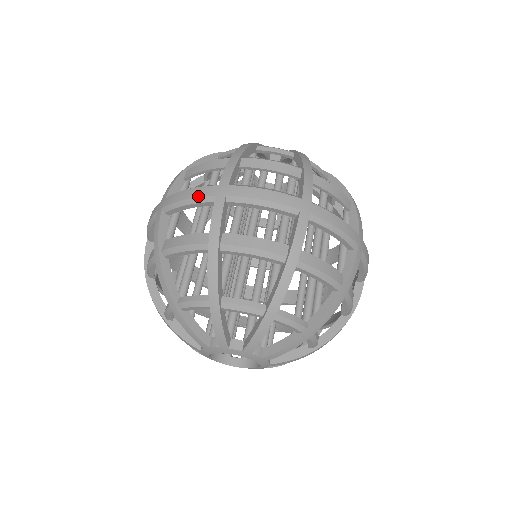
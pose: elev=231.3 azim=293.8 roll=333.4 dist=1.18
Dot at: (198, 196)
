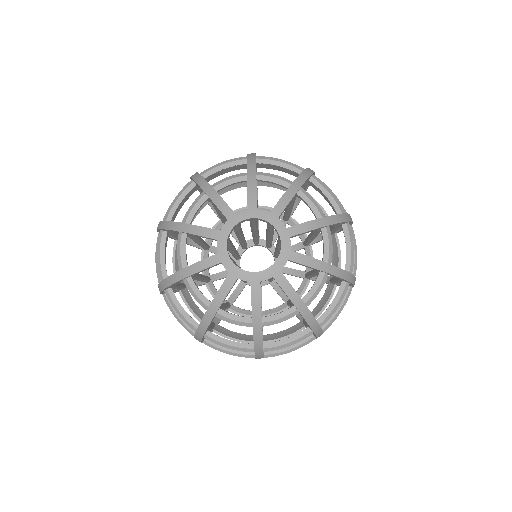
Dot at: occluded
